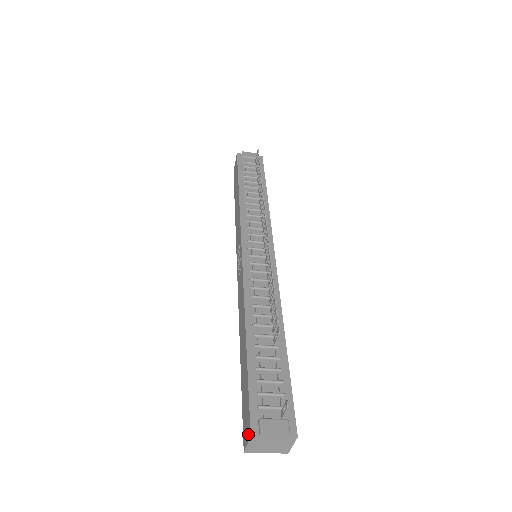
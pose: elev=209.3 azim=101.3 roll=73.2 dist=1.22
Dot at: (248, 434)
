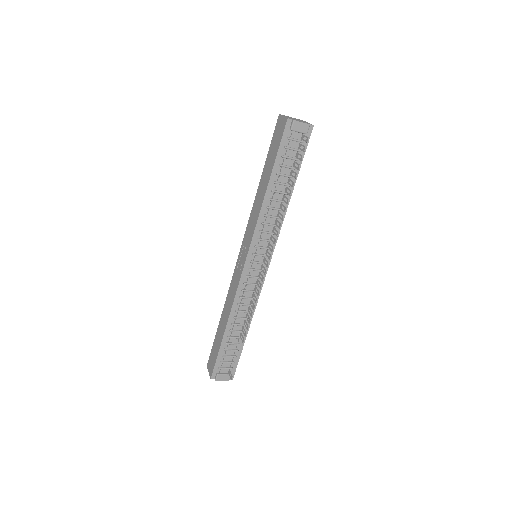
Dot at: (210, 373)
